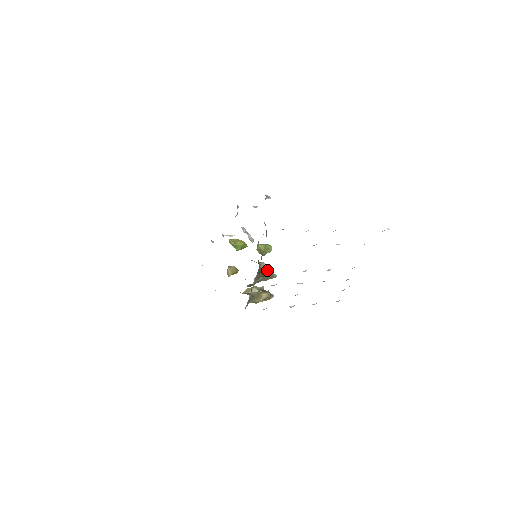
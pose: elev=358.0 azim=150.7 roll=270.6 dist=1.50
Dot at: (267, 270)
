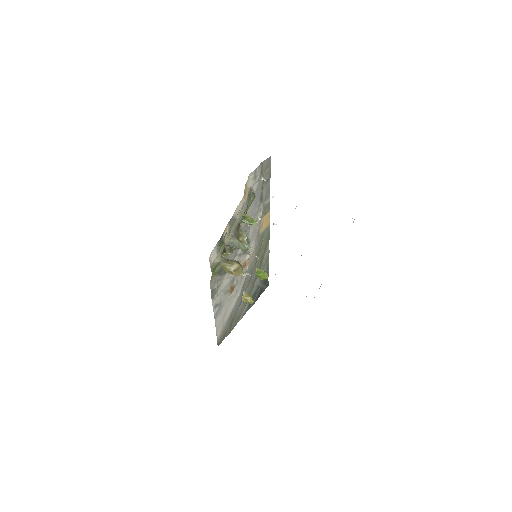
Dot at: (244, 237)
